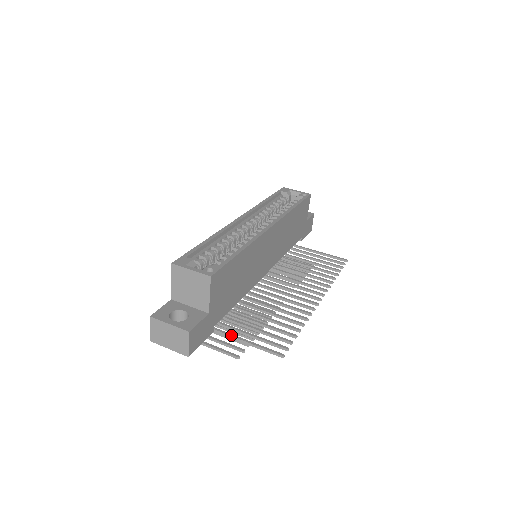
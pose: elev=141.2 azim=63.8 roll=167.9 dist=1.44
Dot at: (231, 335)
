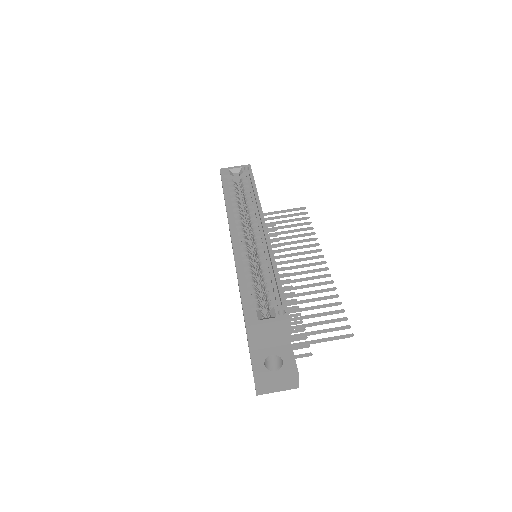
Dot at: (302, 343)
